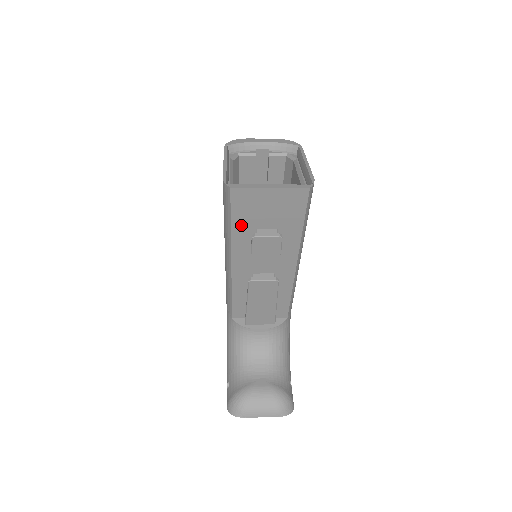
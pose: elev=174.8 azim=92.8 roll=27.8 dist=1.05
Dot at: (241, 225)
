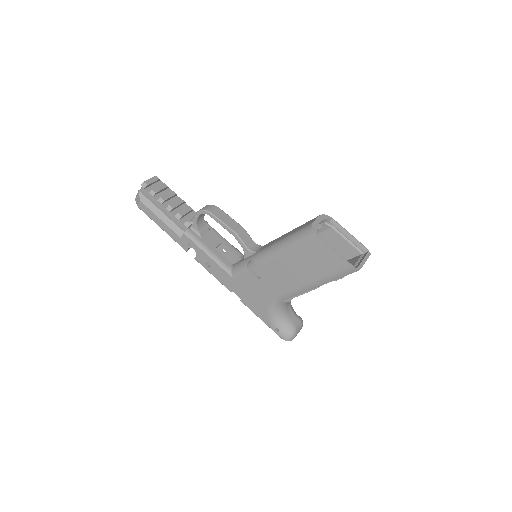
Dot at: occluded
